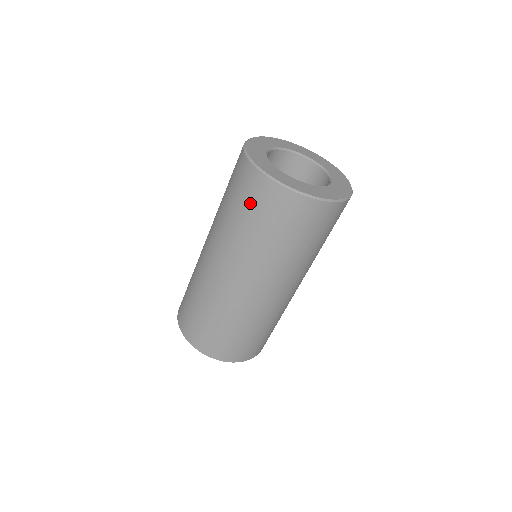
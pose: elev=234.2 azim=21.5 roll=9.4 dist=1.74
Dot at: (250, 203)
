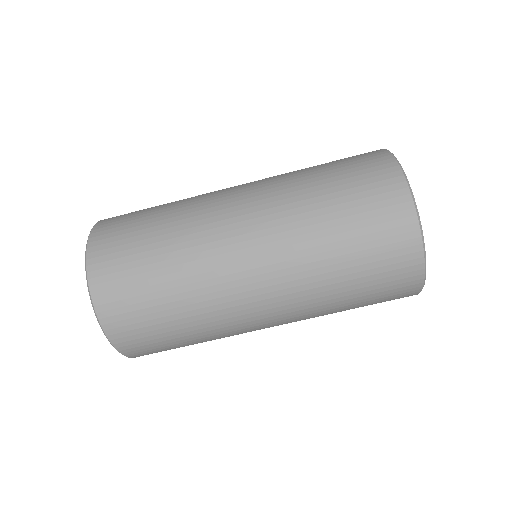
Dot at: (369, 226)
